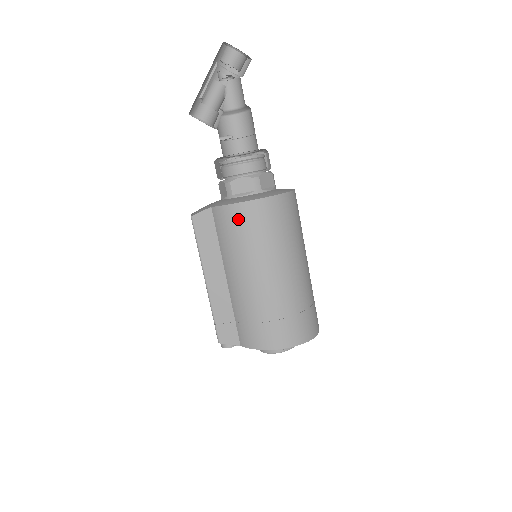
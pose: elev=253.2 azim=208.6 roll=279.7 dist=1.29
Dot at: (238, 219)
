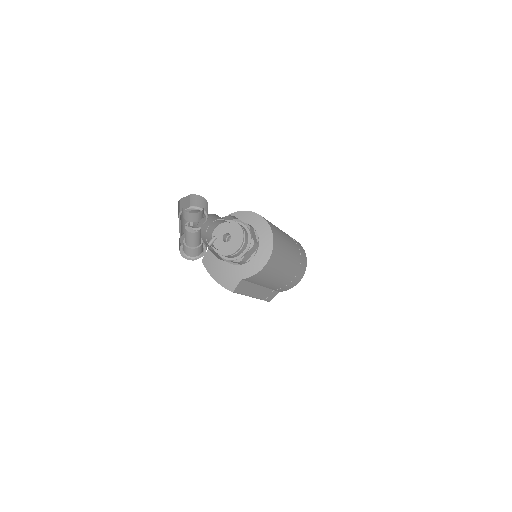
Dot at: (265, 272)
